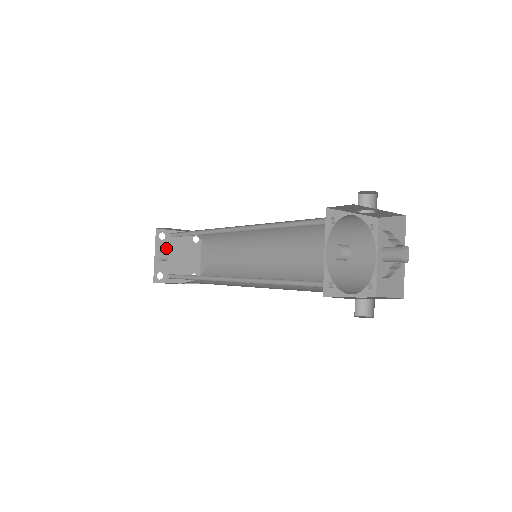
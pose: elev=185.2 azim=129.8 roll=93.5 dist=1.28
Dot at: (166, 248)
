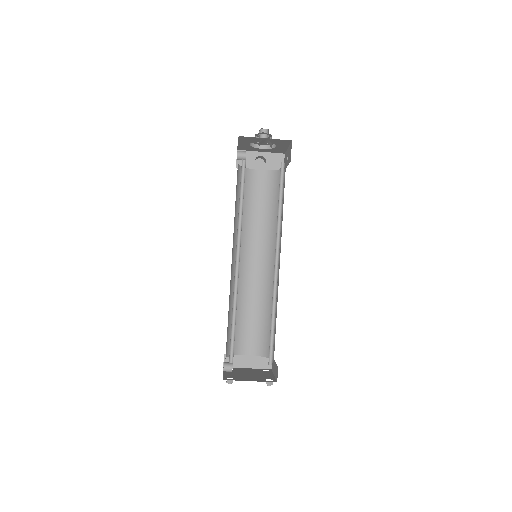
Dot at: (235, 372)
